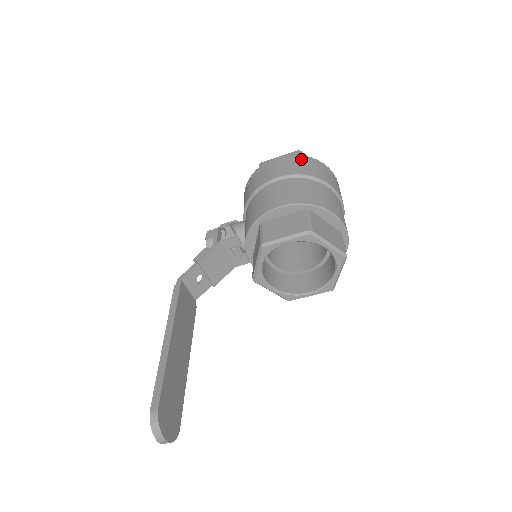
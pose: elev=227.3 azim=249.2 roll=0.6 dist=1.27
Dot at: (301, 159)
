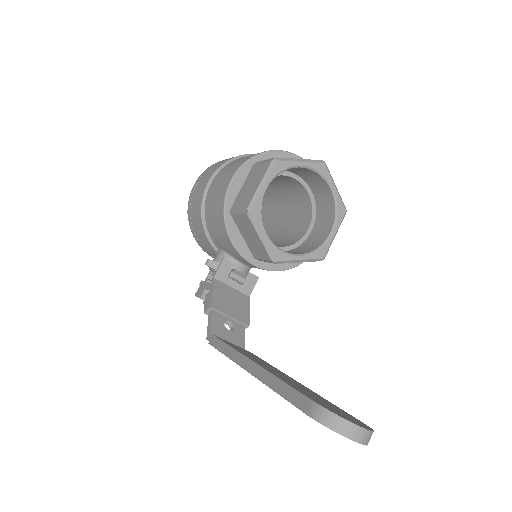
Dot at: (214, 164)
